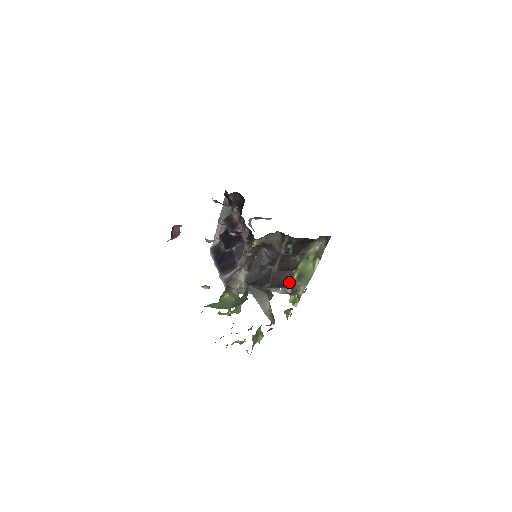
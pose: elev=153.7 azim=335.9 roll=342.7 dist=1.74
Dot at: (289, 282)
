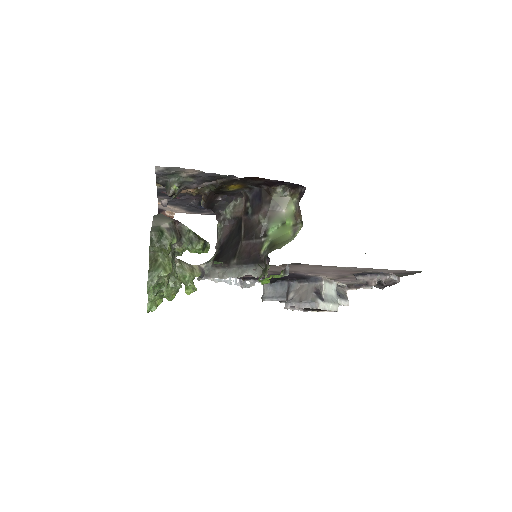
Dot at: (259, 254)
